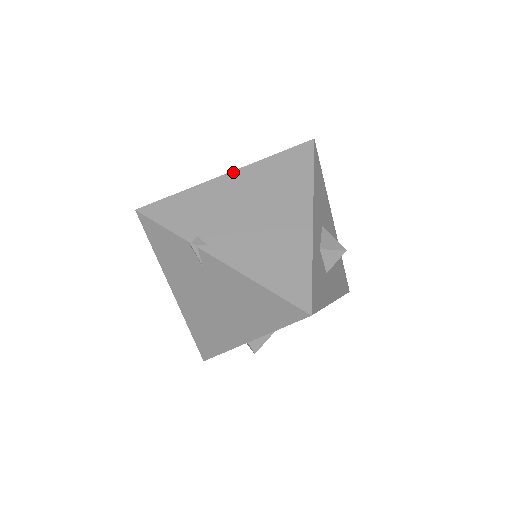
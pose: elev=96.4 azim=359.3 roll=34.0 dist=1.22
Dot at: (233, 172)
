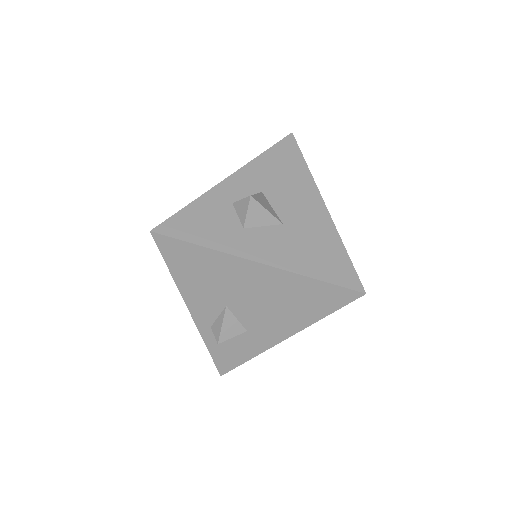
Dot at: occluded
